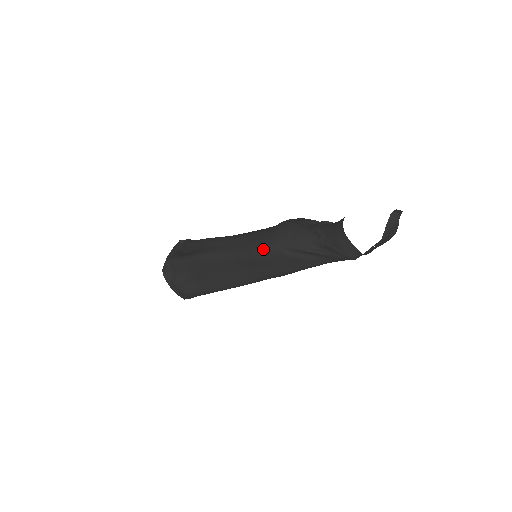
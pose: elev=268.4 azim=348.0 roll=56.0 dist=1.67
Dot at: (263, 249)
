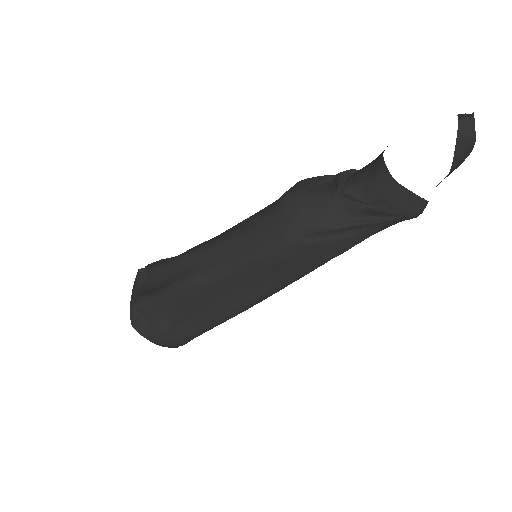
Dot at: (270, 248)
